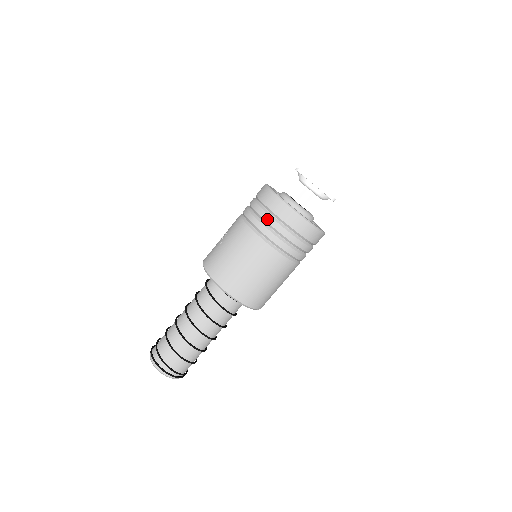
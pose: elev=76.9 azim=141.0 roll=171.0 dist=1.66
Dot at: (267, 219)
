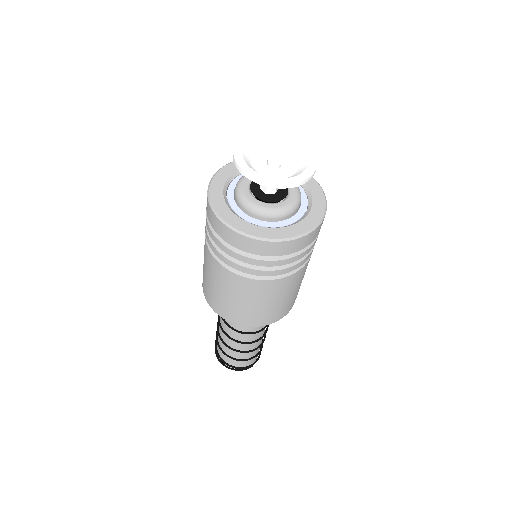
Dot at: (207, 225)
